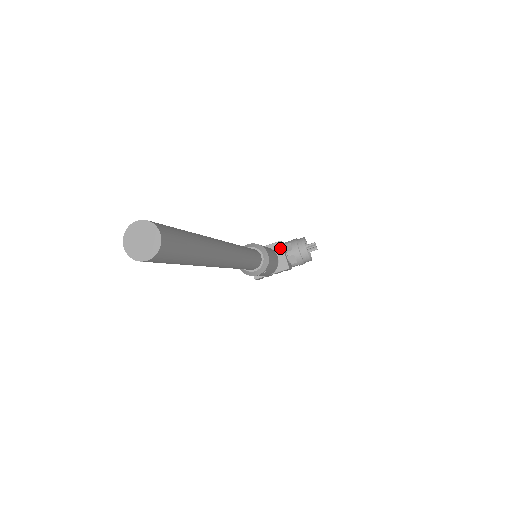
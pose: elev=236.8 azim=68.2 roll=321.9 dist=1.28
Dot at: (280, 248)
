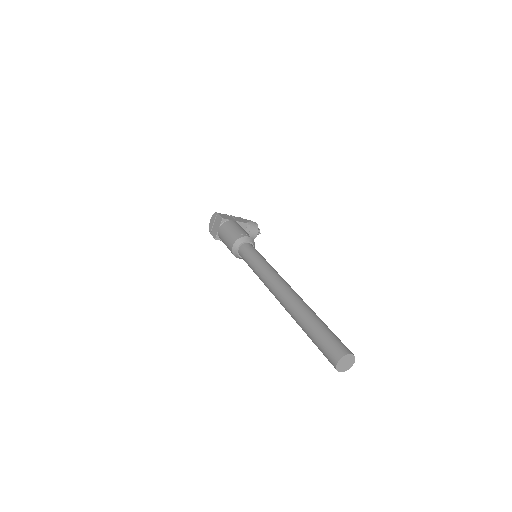
Dot at: (245, 228)
